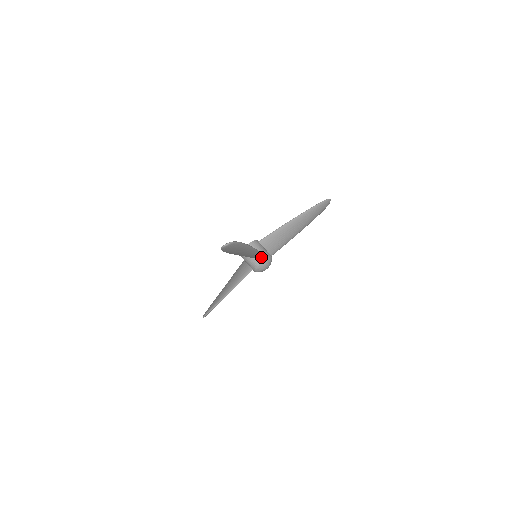
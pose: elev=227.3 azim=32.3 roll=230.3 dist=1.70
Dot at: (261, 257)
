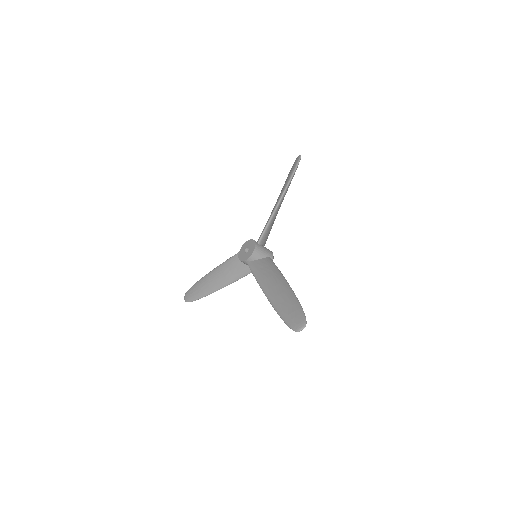
Dot at: occluded
